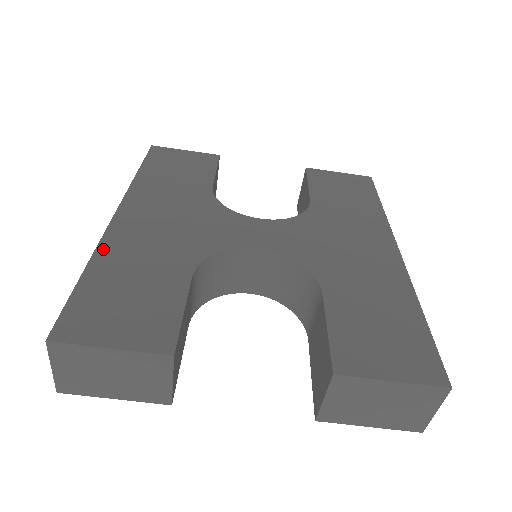
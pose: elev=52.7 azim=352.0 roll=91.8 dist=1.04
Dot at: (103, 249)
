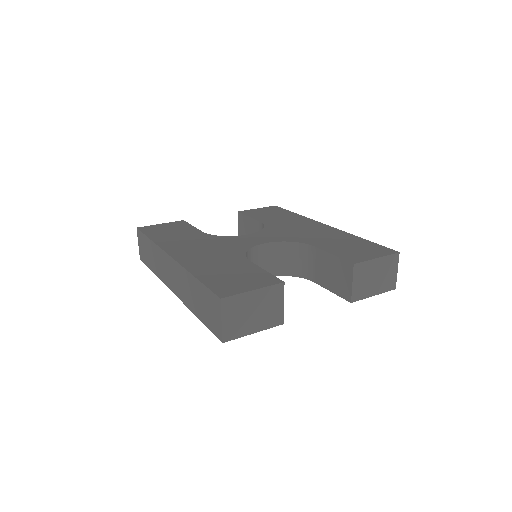
Dot at: (189, 267)
